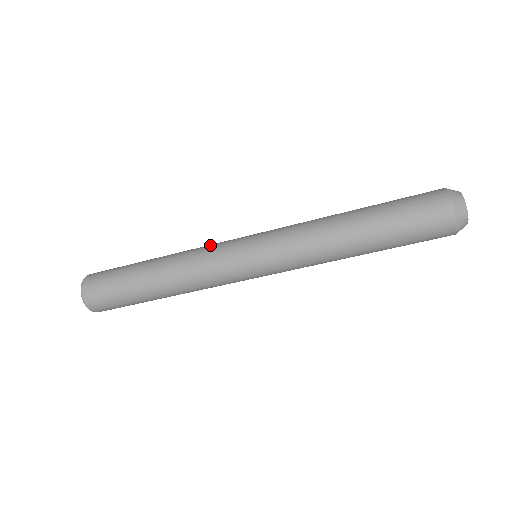
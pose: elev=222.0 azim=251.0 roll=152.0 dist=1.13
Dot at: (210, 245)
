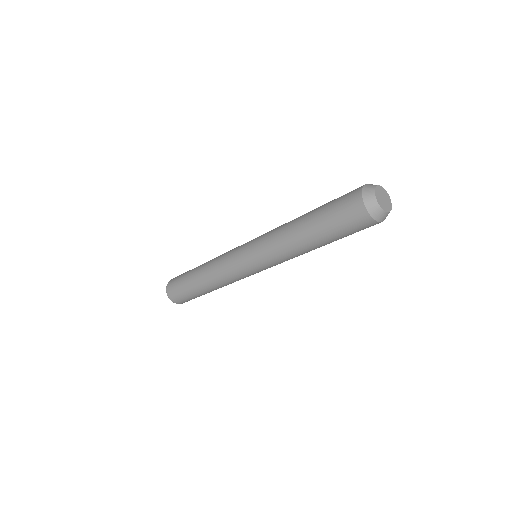
Dot at: occluded
